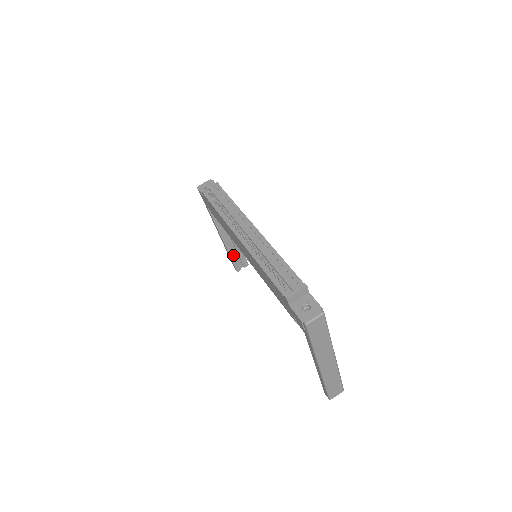
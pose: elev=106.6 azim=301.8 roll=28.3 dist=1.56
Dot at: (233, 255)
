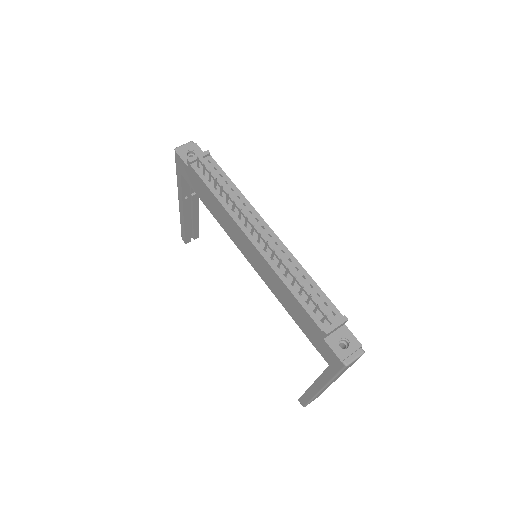
Dot at: (188, 227)
